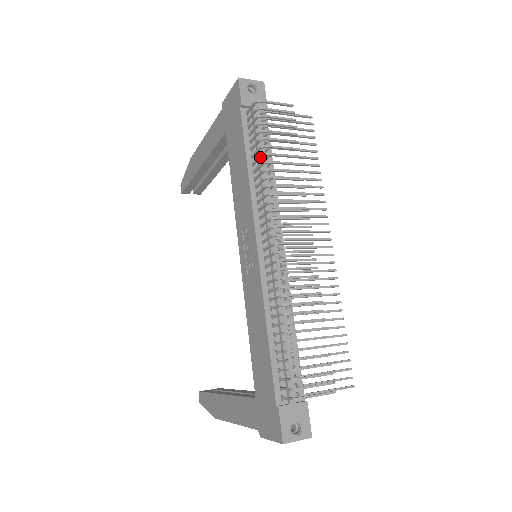
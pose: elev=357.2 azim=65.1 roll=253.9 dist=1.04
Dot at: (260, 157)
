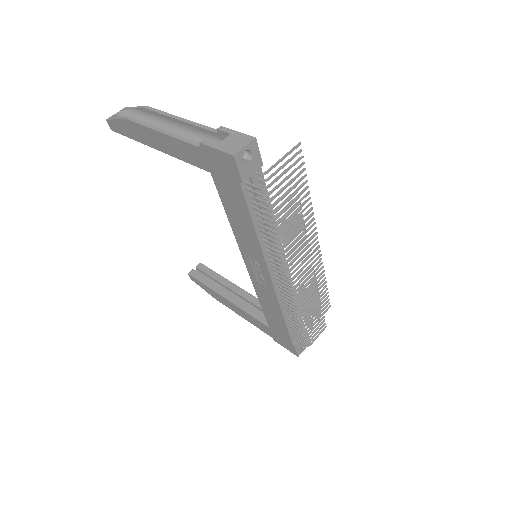
Dot at: occluded
